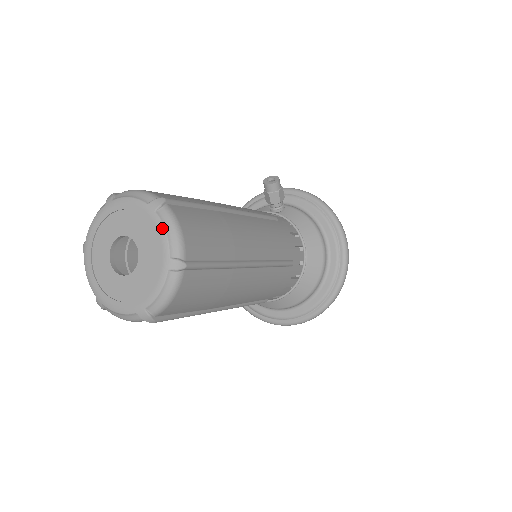
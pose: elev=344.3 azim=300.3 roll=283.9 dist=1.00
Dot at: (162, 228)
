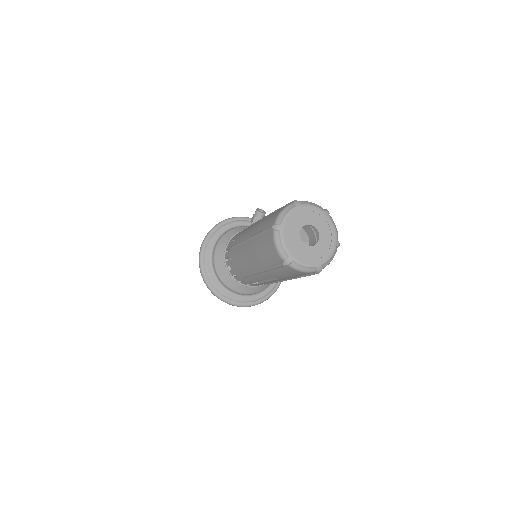
Dot at: (334, 225)
